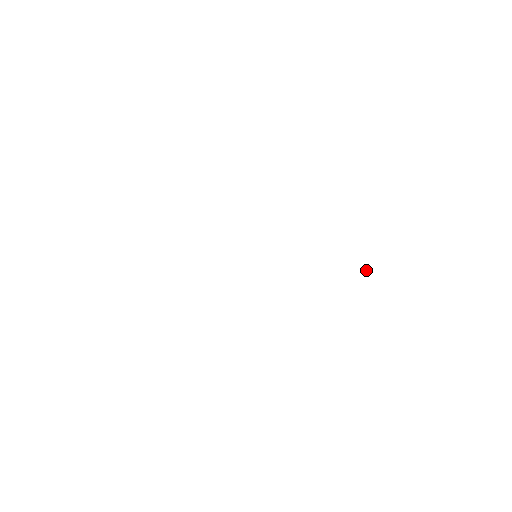
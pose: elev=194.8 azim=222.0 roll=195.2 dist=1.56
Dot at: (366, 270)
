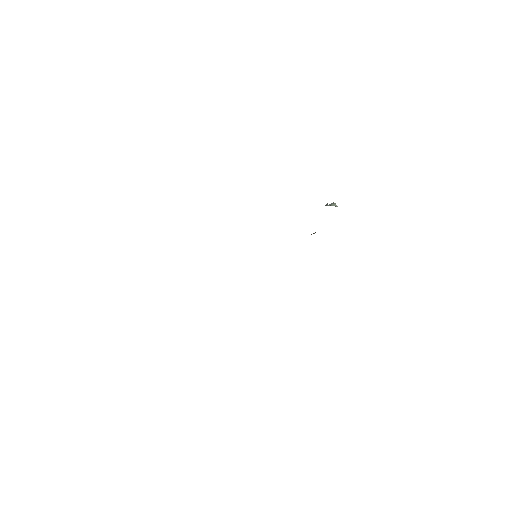
Dot at: (331, 205)
